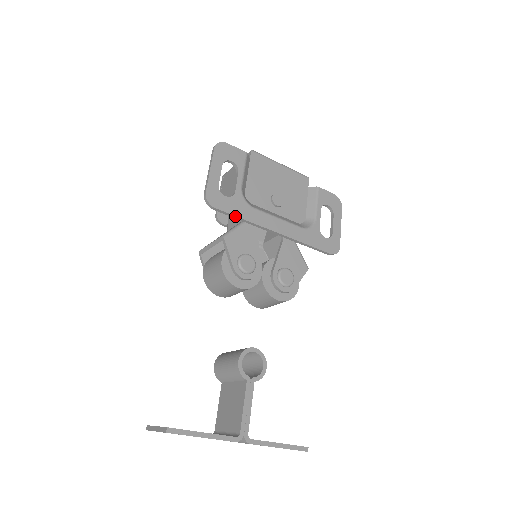
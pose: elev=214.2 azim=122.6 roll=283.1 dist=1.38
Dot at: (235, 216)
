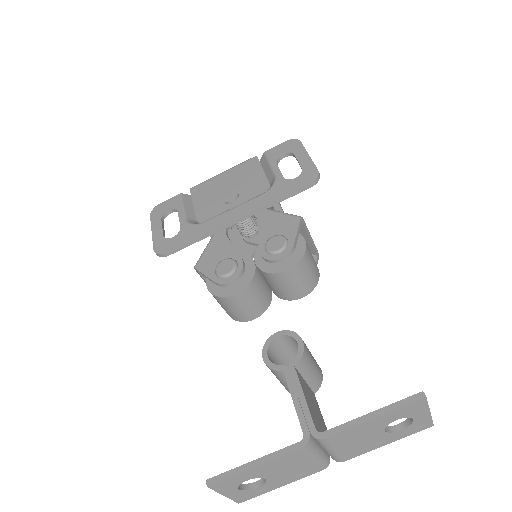
Dot at: (188, 243)
